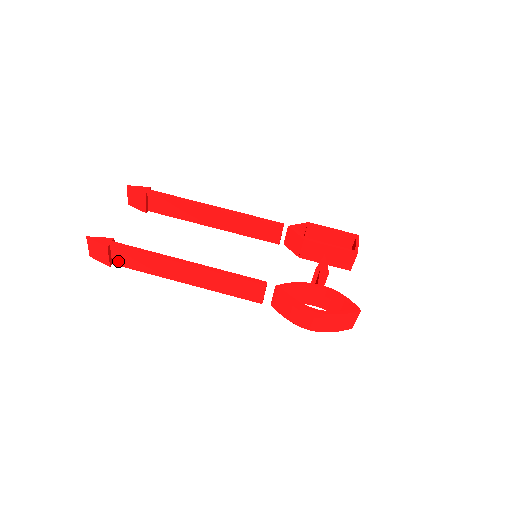
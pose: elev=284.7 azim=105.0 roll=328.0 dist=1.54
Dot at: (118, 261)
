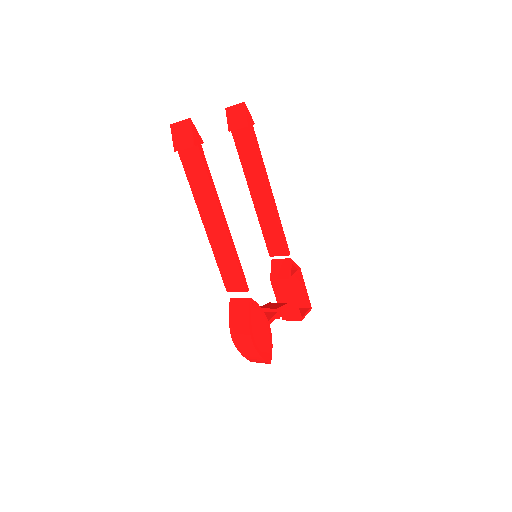
Dot at: (185, 156)
